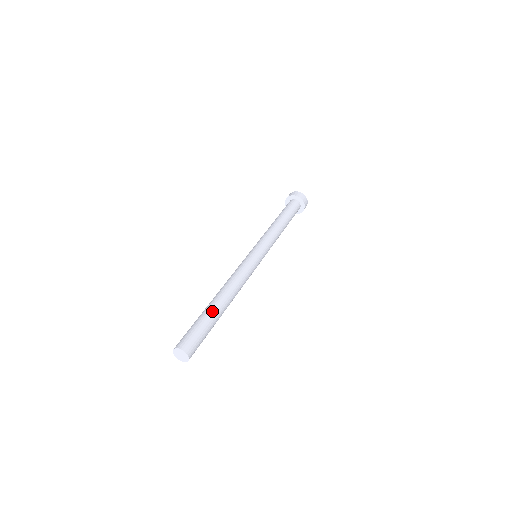
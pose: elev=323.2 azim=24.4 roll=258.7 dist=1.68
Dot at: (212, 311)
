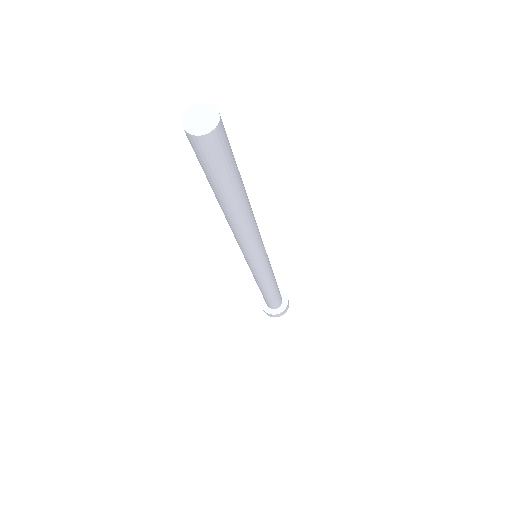
Dot at: occluded
